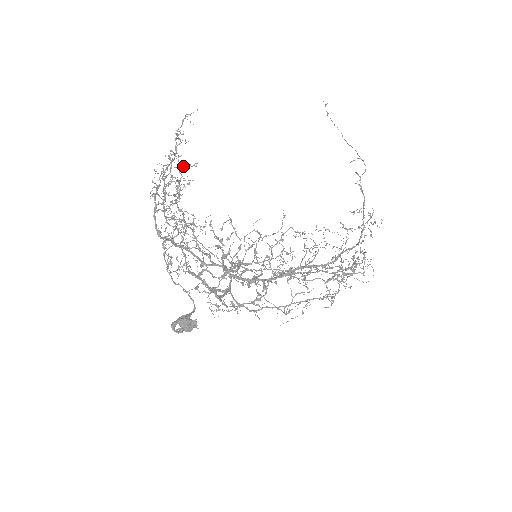
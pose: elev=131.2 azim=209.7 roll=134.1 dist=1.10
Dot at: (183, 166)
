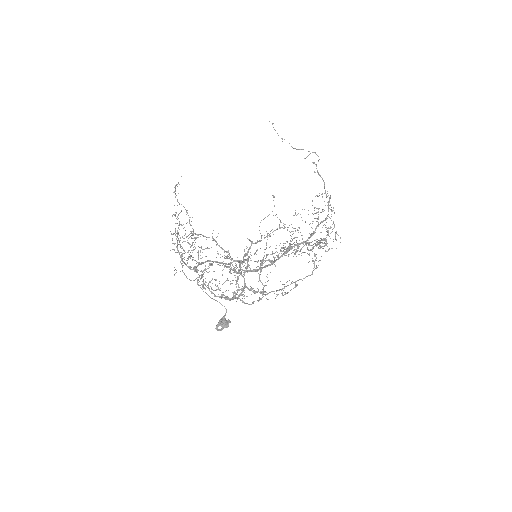
Dot at: (186, 237)
